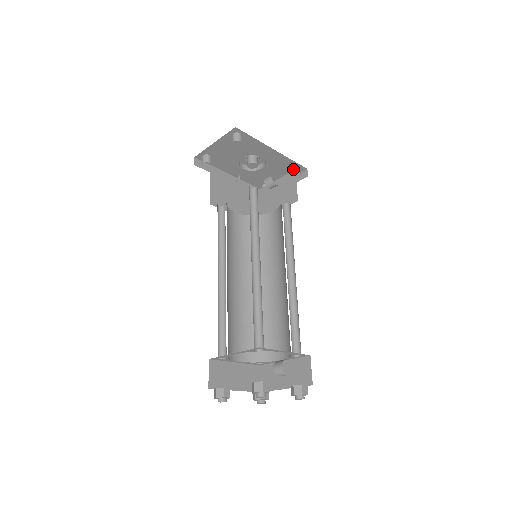
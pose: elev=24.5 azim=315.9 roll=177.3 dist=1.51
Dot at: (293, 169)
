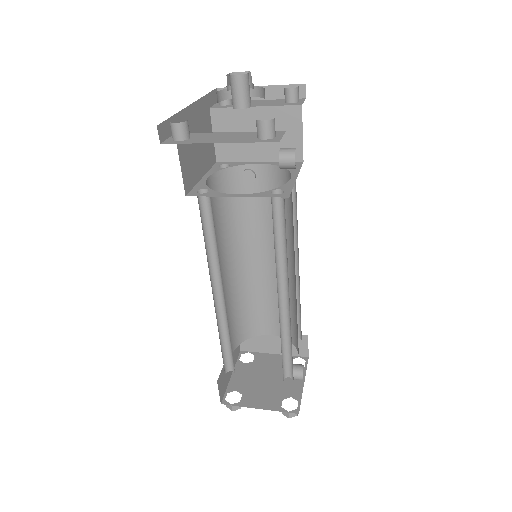
Dot at: (291, 92)
